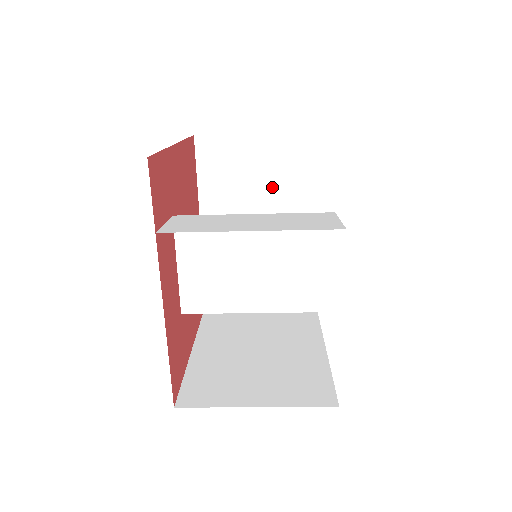
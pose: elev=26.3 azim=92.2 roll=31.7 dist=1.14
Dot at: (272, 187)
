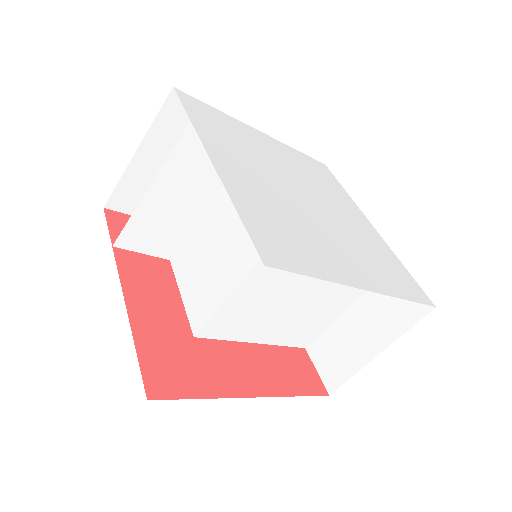
Dot at: occluded
